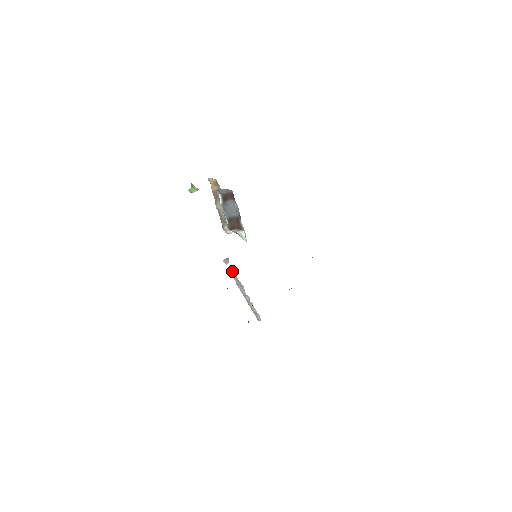
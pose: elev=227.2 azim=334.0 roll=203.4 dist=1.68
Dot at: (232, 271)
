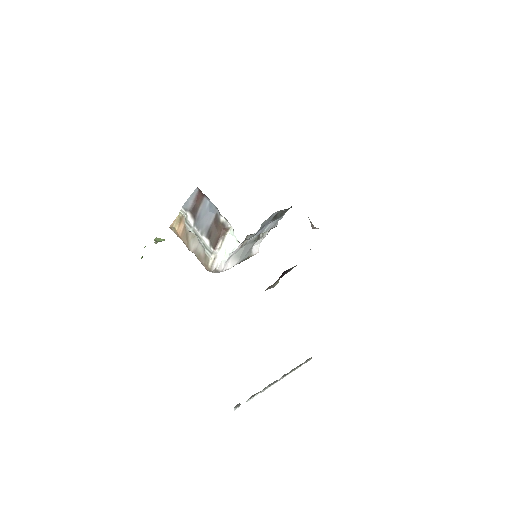
Dot at: occluded
